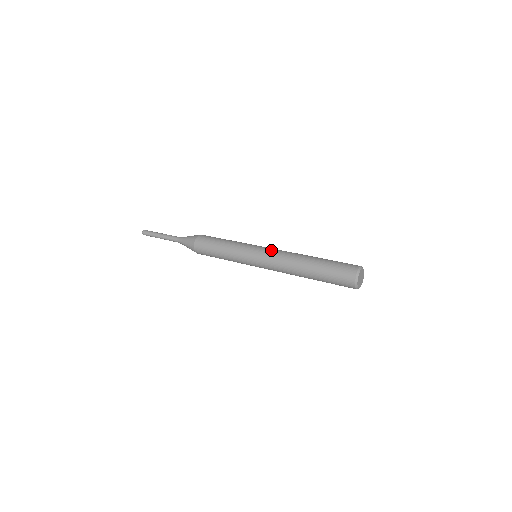
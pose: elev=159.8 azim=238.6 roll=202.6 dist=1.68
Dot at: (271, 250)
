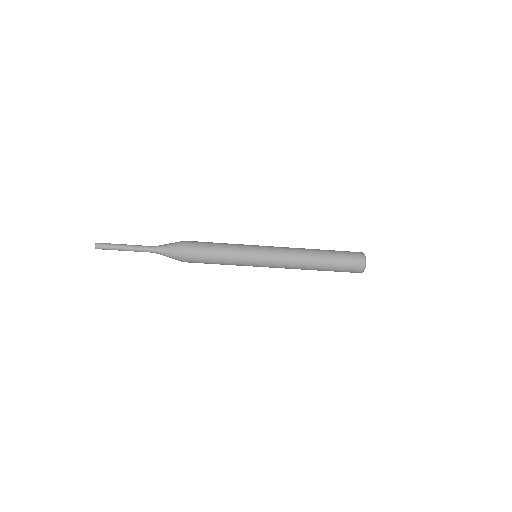
Dot at: occluded
